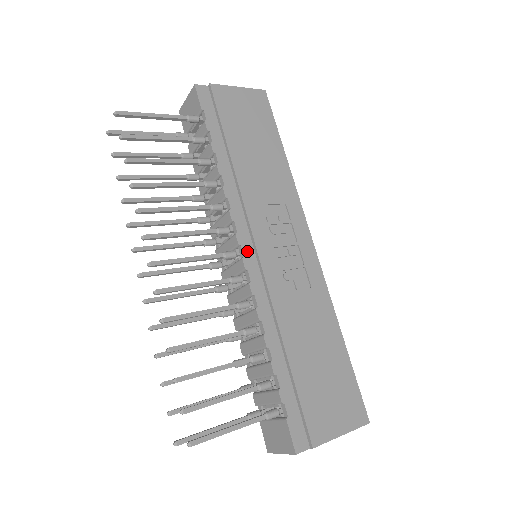
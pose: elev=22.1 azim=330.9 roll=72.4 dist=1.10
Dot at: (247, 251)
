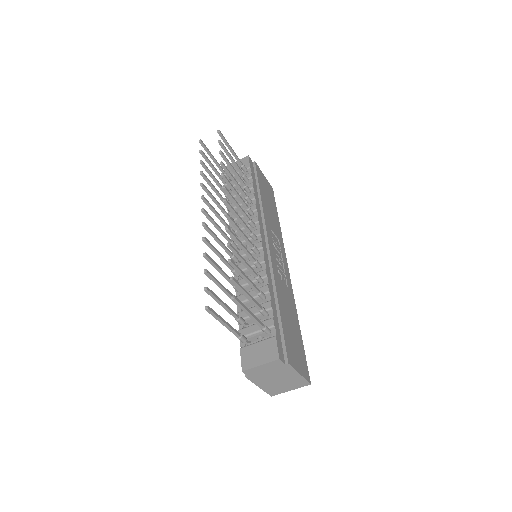
Dot at: (263, 241)
